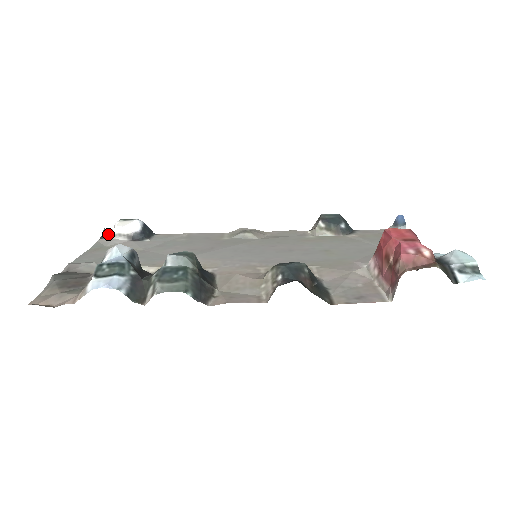
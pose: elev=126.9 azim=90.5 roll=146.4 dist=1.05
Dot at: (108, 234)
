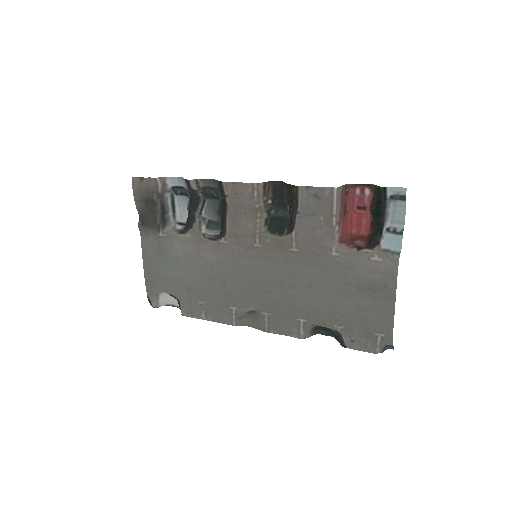
Dot at: (152, 306)
